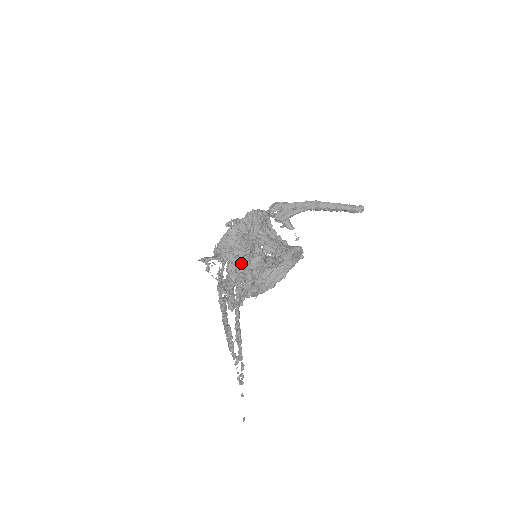
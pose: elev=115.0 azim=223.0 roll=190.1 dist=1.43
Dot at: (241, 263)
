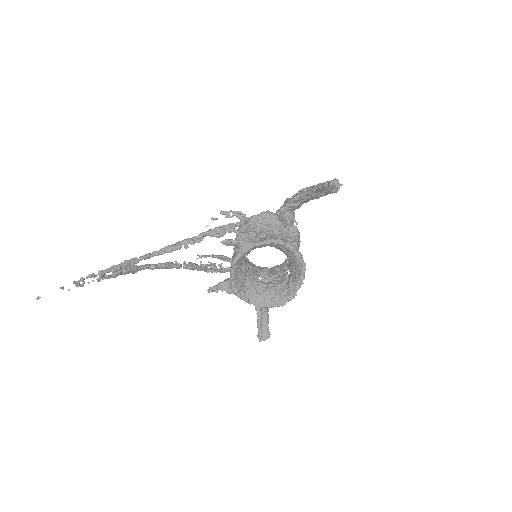
Dot at: (201, 234)
